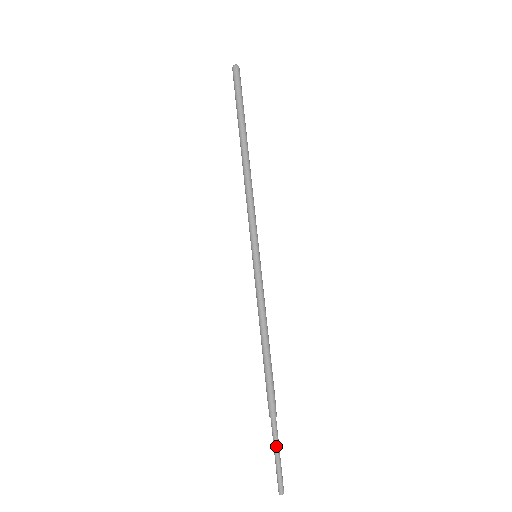
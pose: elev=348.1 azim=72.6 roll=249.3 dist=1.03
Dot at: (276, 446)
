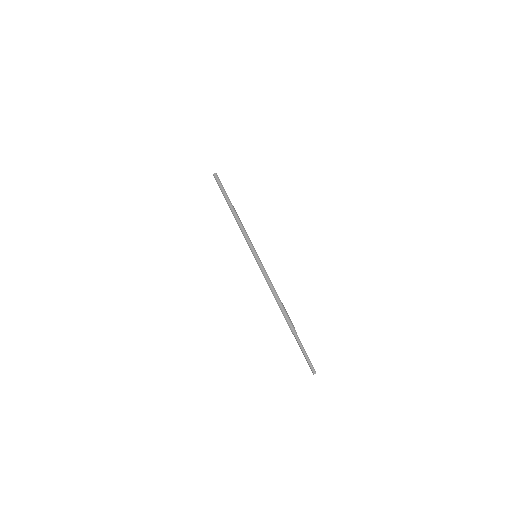
Dot at: (302, 348)
